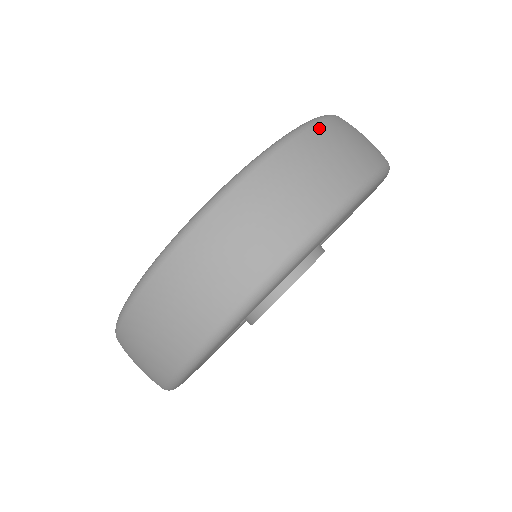
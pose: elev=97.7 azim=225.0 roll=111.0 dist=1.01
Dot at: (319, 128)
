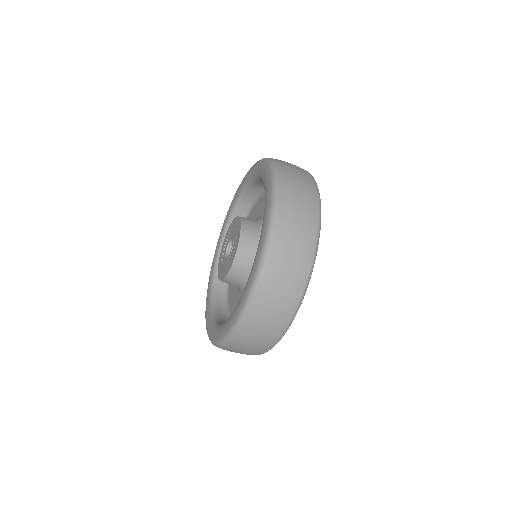
Dot at: (257, 303)
